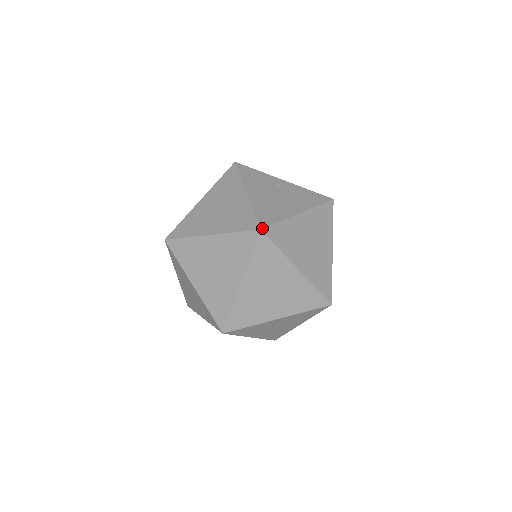
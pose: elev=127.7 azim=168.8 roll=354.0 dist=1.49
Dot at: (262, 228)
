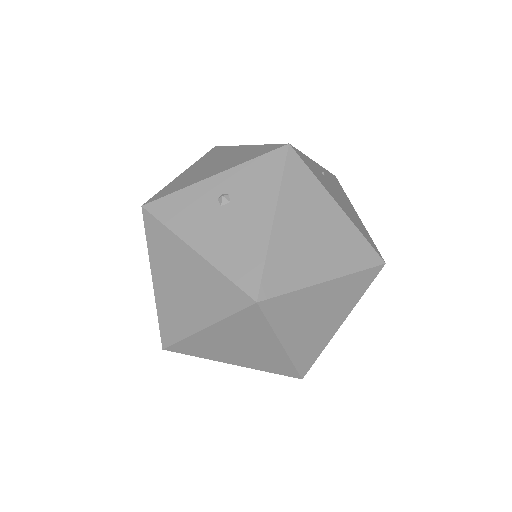
Dot at: occluded
